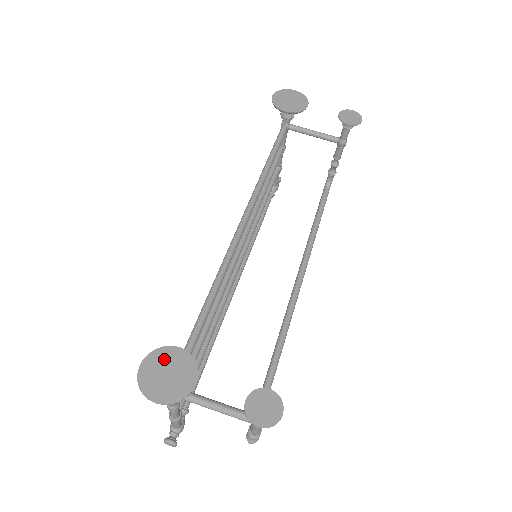
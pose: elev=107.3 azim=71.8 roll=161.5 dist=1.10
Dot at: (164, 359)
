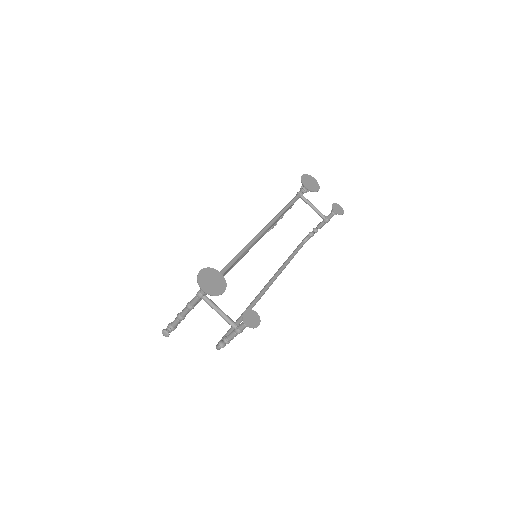
Dot at: (212, 274)
